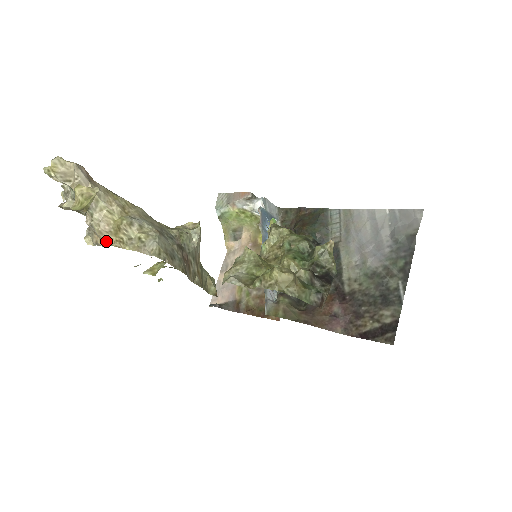
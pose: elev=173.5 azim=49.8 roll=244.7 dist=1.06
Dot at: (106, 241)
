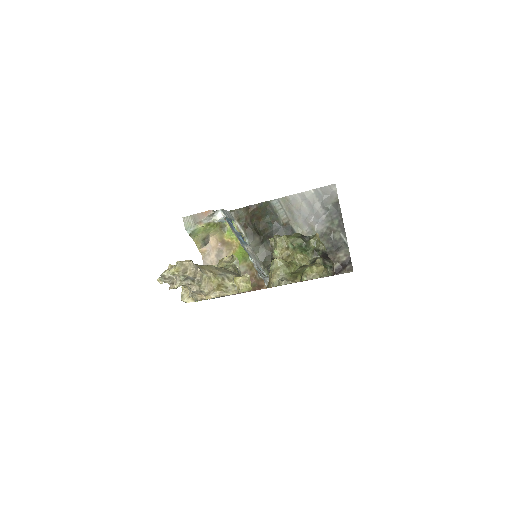
Dot at: (213, 296)
